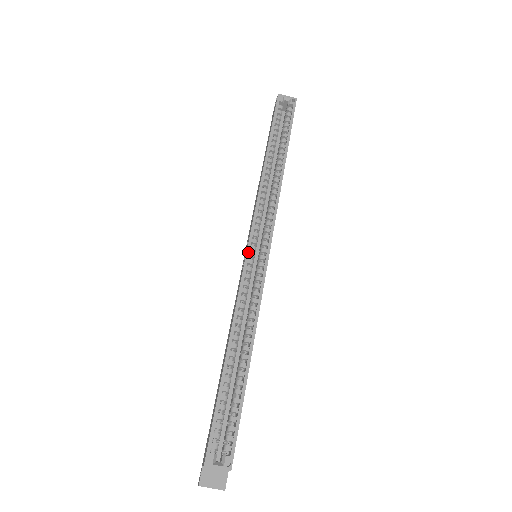
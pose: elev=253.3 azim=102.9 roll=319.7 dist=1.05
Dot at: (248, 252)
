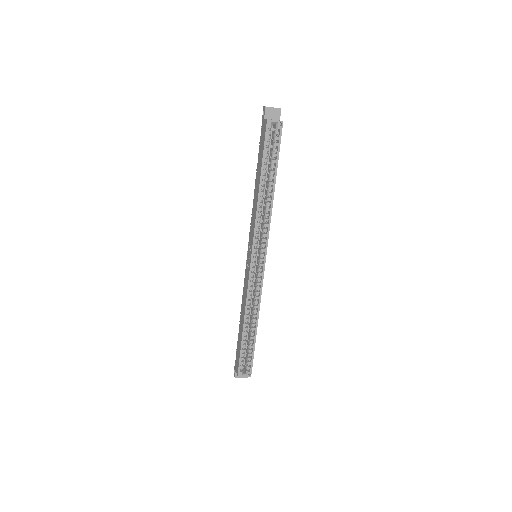
Dot at: (251, 265)
